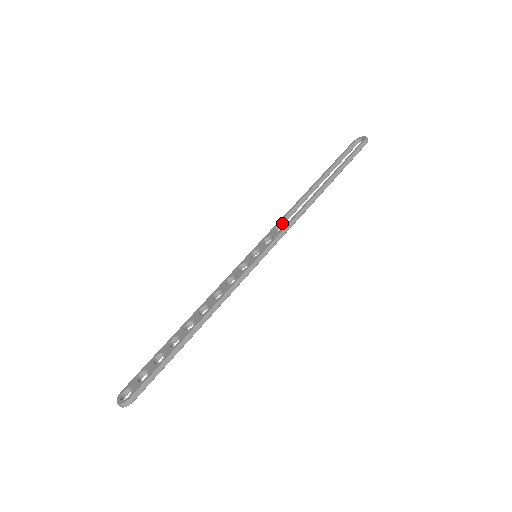
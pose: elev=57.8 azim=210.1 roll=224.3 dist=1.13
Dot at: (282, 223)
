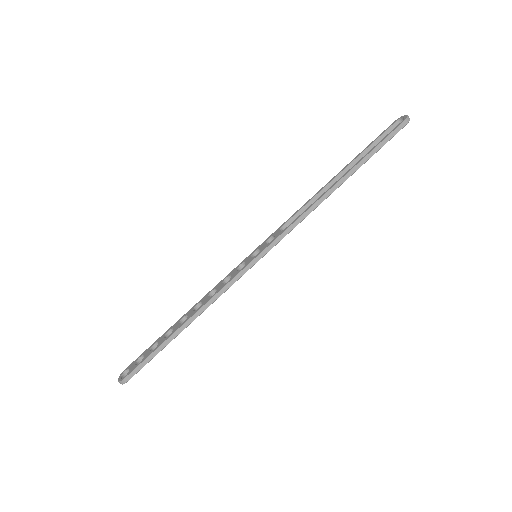
Dot at: (291, 221)
